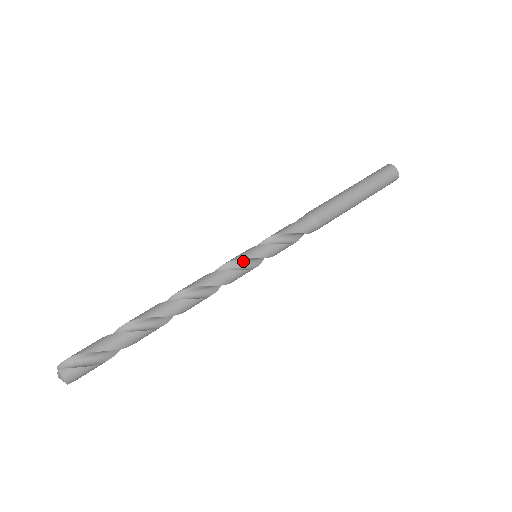
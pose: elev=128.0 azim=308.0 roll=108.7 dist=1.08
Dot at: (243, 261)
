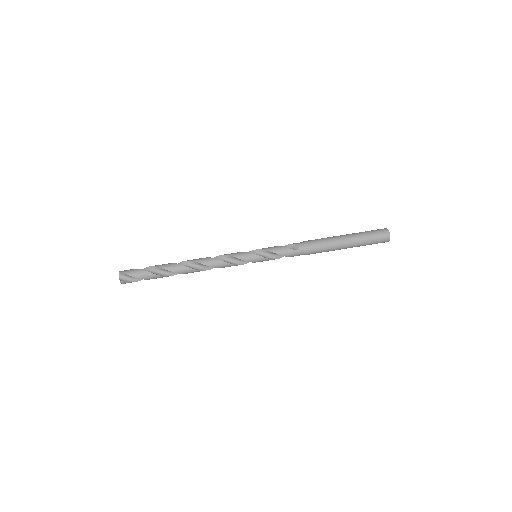
Dot at: (245, 260)
